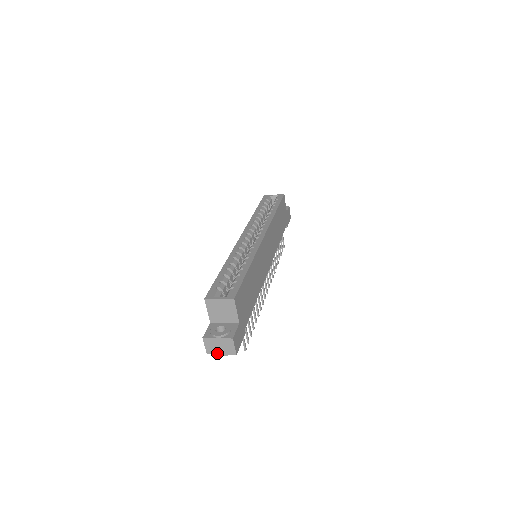
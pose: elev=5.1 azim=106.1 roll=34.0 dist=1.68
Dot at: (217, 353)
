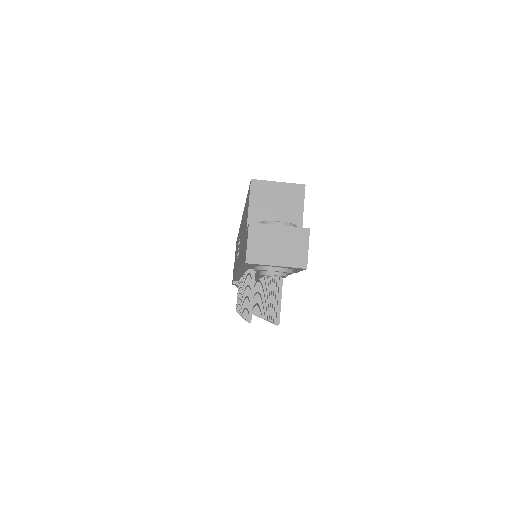
Dot at: (268, 261)
